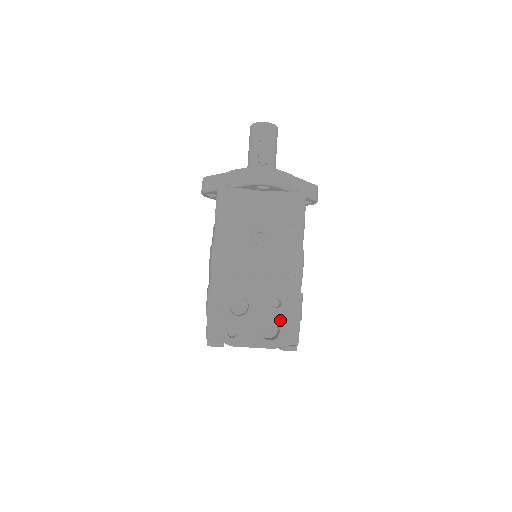
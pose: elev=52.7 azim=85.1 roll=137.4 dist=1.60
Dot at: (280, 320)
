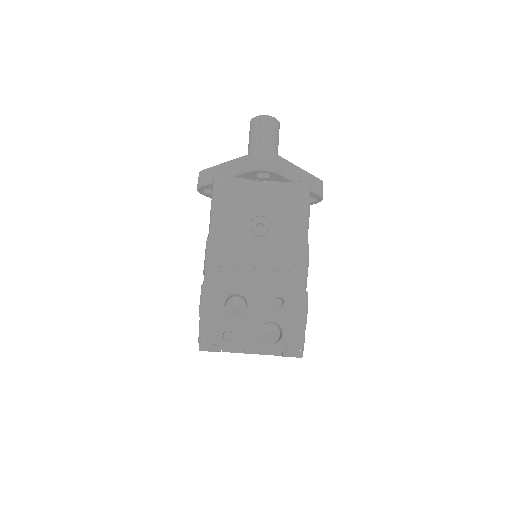
Dot at: (283, 320)
